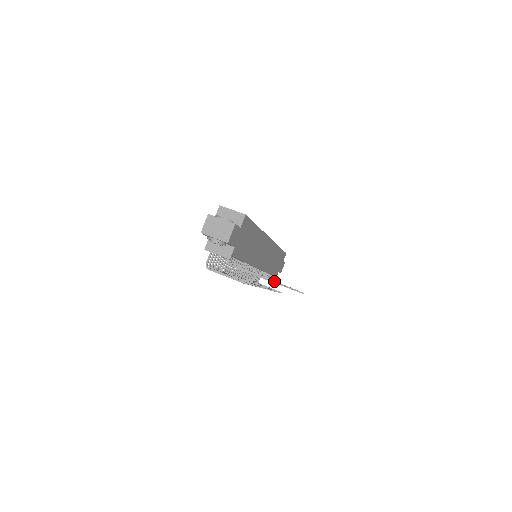
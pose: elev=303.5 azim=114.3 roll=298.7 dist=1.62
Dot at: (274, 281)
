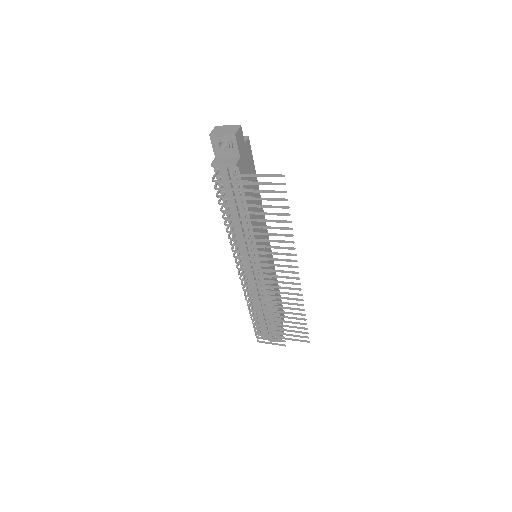
Dot at: (281, 175)
